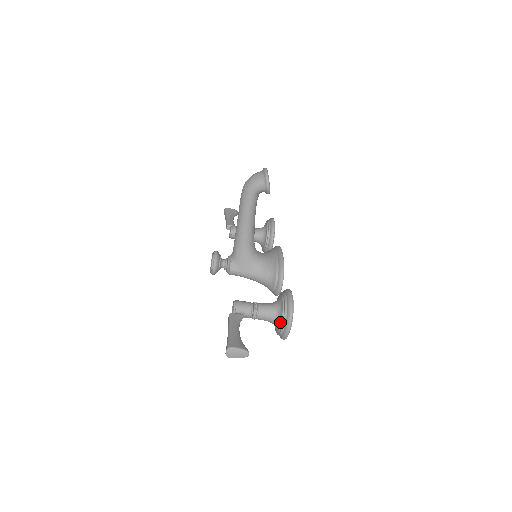
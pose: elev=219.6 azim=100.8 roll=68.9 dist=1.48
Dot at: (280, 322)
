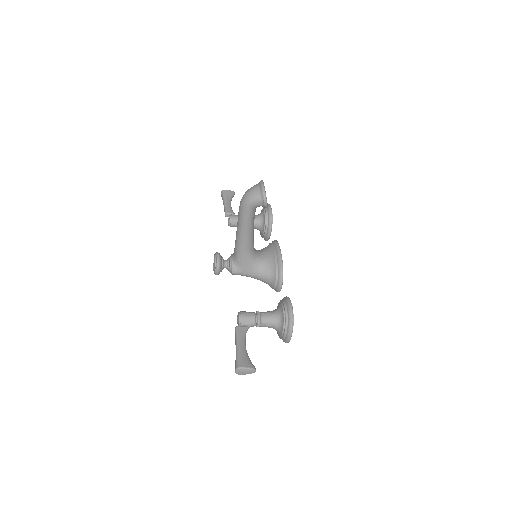
Dot at: (282, 331)
